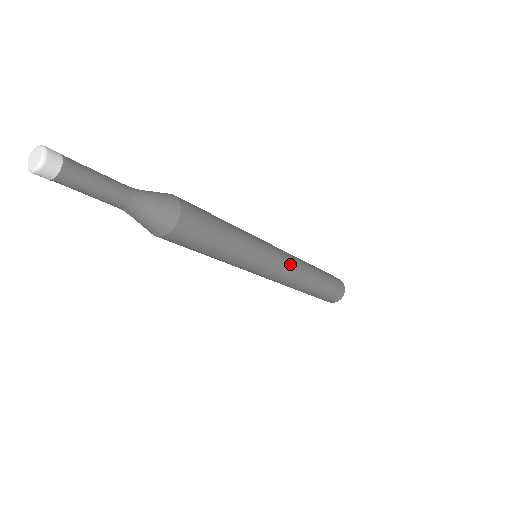
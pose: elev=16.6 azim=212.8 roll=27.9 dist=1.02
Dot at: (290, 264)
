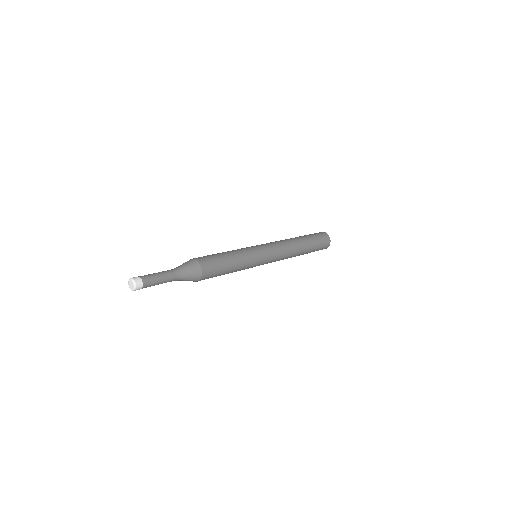
Dot at: (279, 254)
